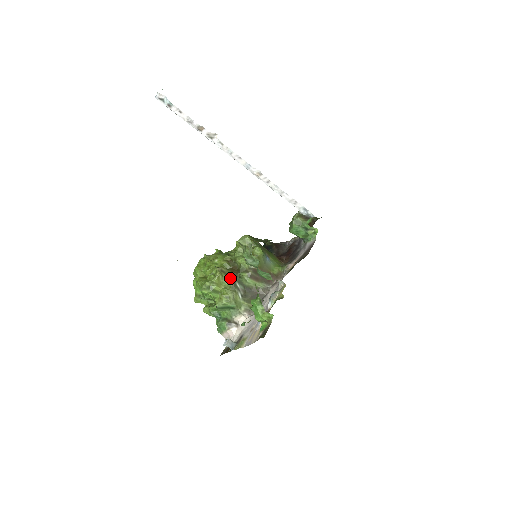
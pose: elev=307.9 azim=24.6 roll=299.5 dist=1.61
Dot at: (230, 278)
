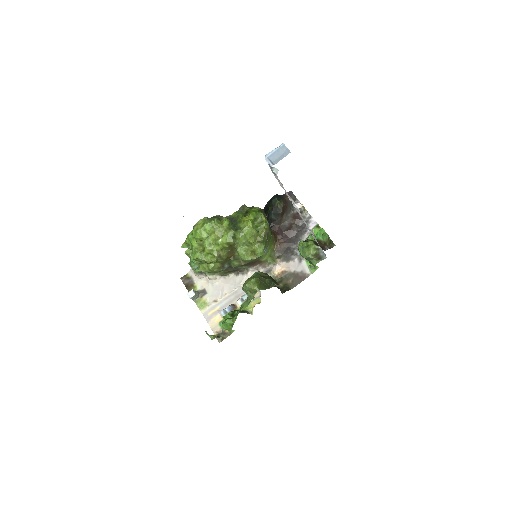
Dot at: (223, 262)
